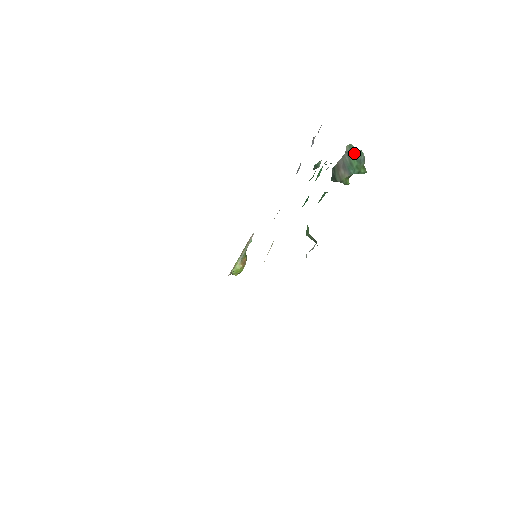
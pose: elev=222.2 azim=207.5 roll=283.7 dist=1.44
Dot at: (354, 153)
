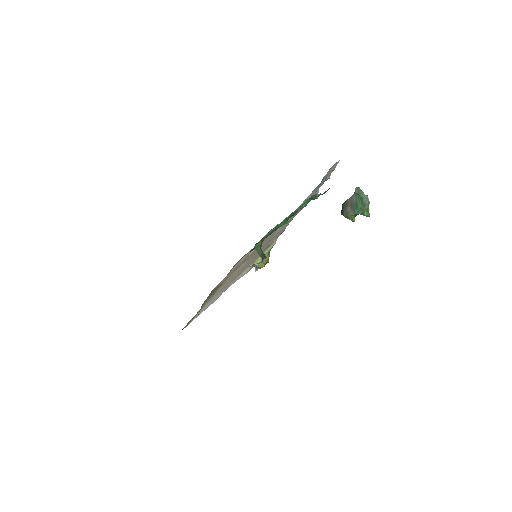
Dot at: (361, 196)
